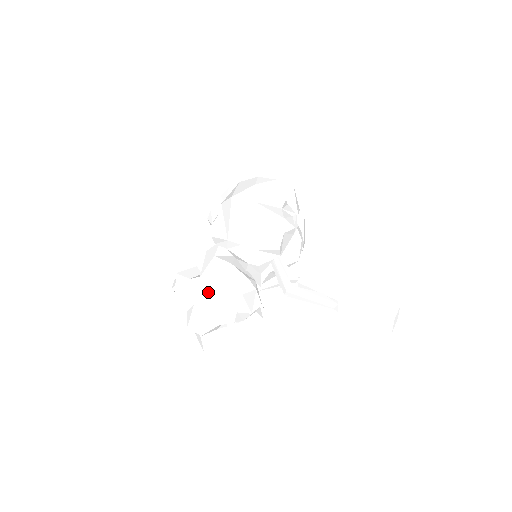
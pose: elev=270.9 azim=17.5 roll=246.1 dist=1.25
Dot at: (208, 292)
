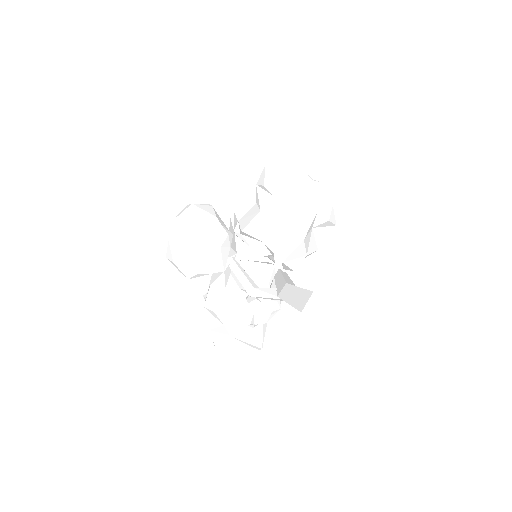
Dot at: occluded
